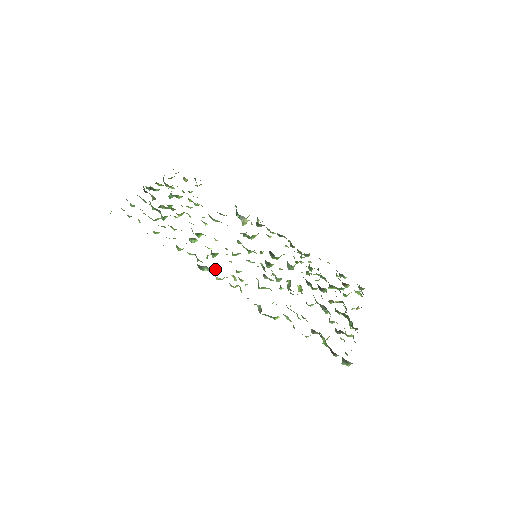
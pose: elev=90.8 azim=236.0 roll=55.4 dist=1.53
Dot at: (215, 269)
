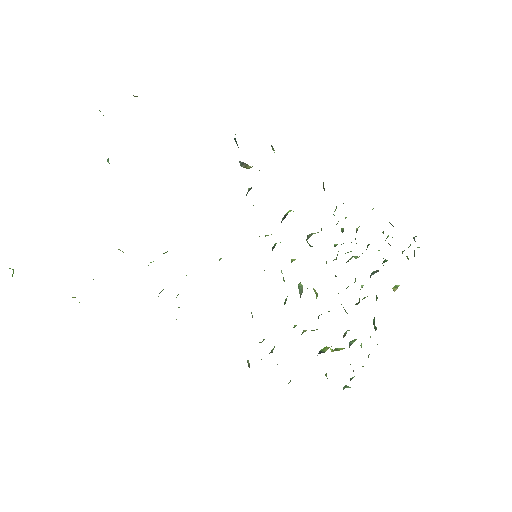
Dot at: occluded
